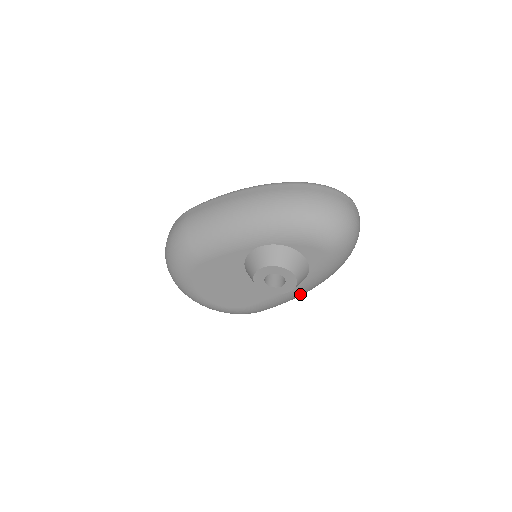
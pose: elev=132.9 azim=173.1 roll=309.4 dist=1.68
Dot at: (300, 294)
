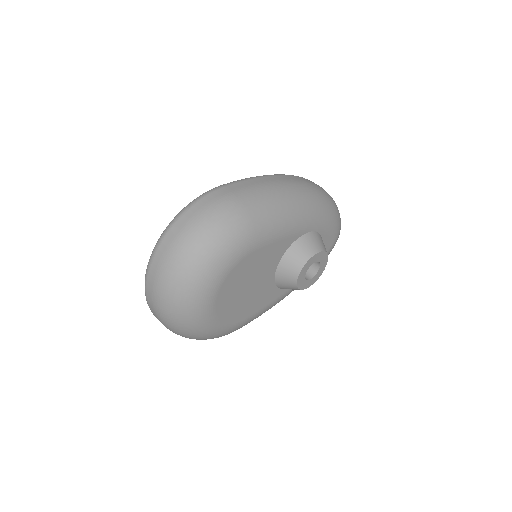
Dot at: occluded
